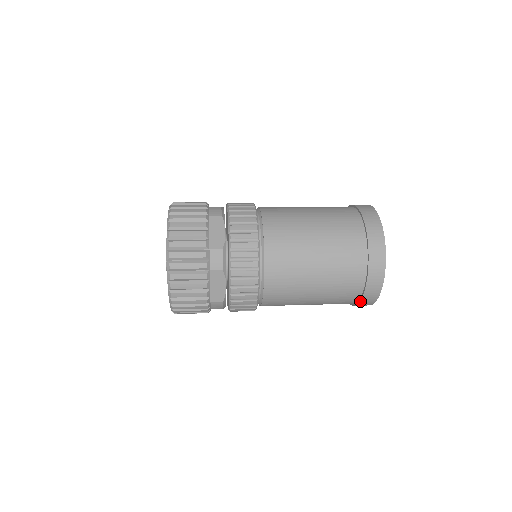
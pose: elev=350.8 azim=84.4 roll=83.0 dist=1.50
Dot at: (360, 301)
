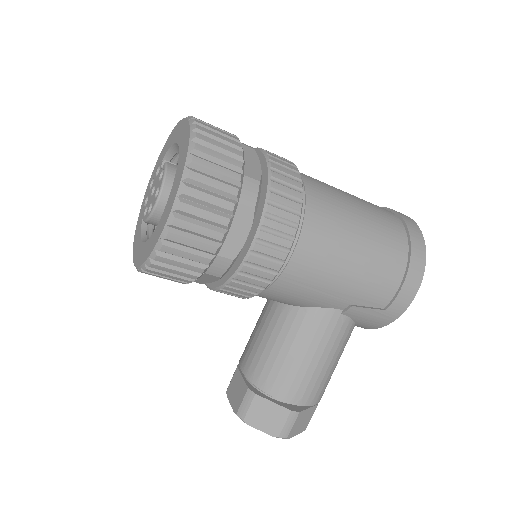
Dot at: (410, 252)
